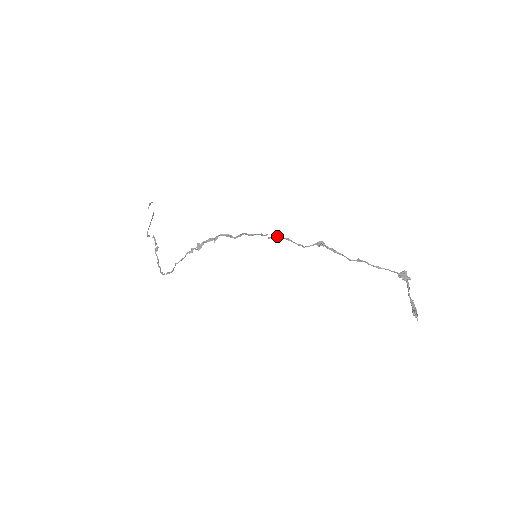
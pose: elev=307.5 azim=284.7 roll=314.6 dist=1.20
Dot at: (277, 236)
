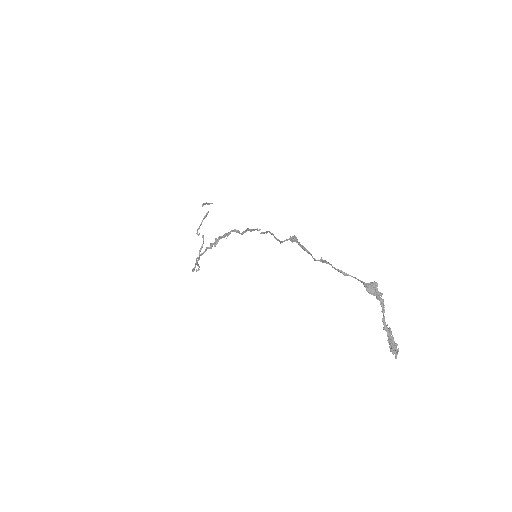
Dot at: (267, 231)
